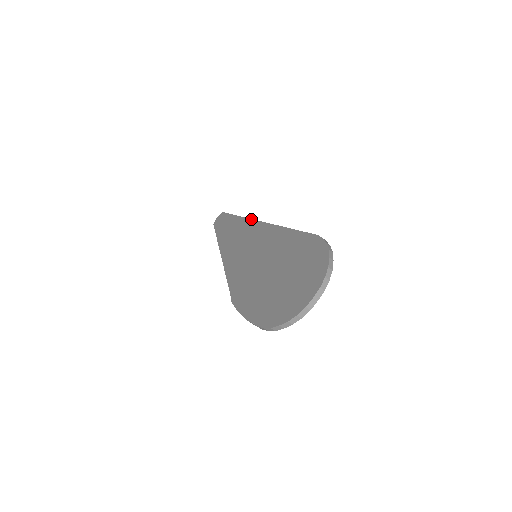
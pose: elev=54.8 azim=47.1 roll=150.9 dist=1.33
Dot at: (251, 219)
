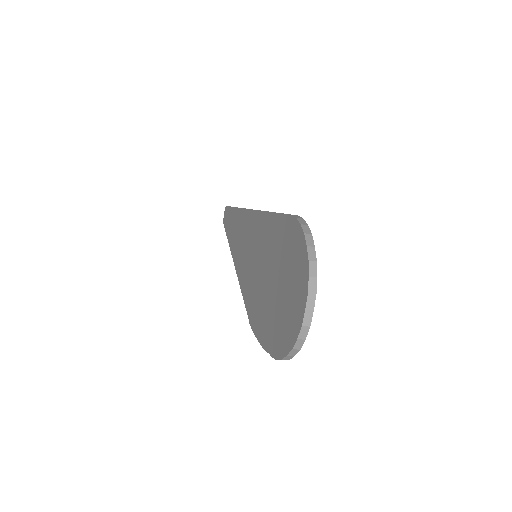
Dot at: (243, 209)
